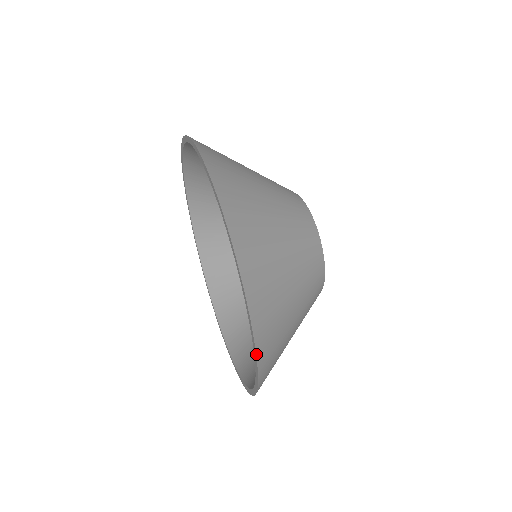
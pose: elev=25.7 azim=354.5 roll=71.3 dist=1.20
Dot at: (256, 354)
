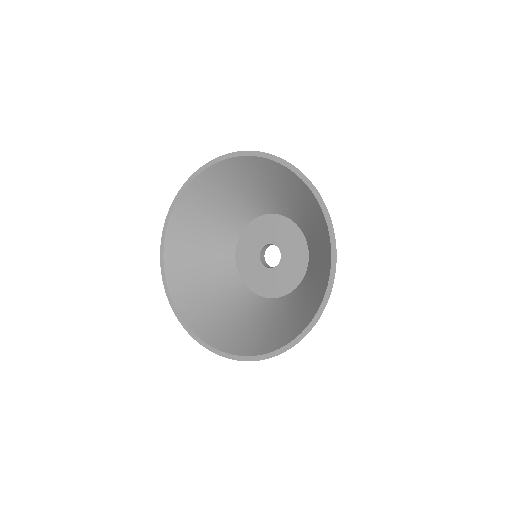
Dot at: (288, 349)
